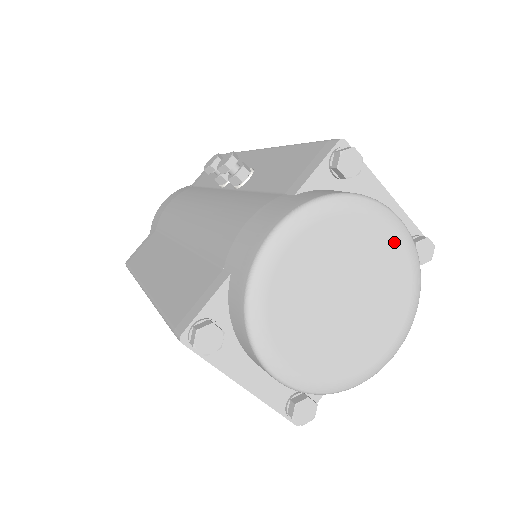
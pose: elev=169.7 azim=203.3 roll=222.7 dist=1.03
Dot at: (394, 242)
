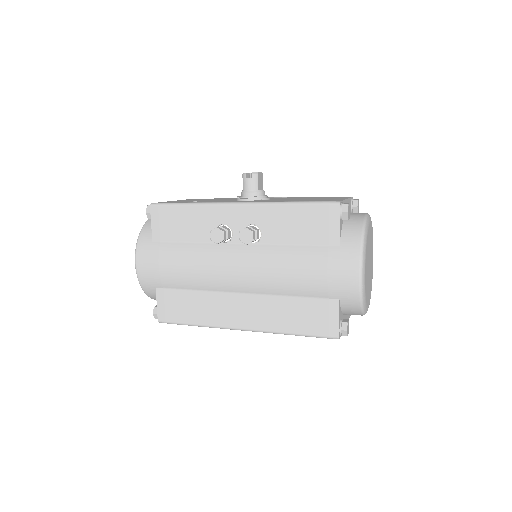
Dot at: (370, 226)
